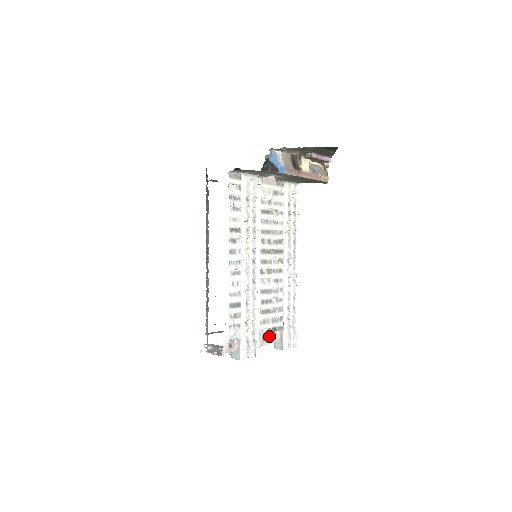
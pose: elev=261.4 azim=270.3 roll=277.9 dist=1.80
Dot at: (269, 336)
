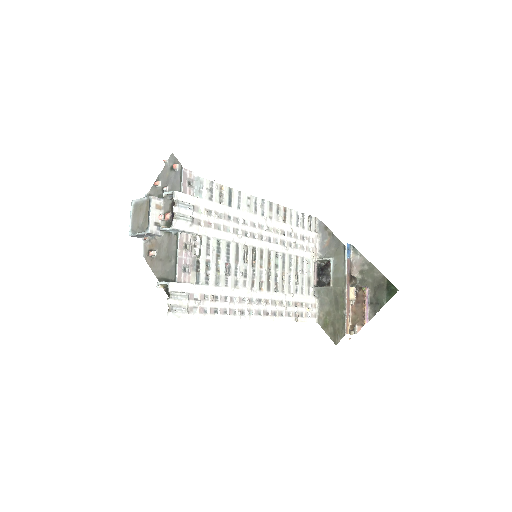
Dot at: (187, 258)
